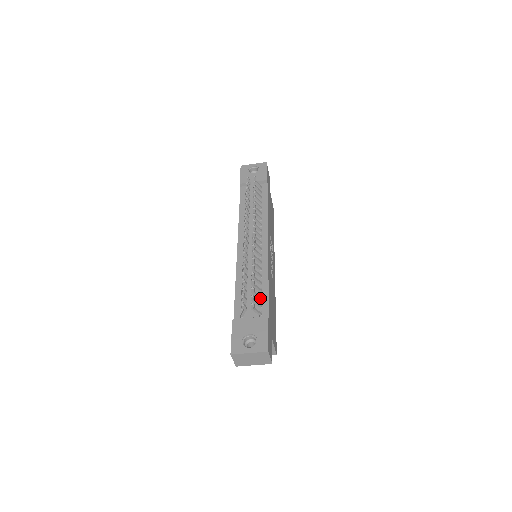
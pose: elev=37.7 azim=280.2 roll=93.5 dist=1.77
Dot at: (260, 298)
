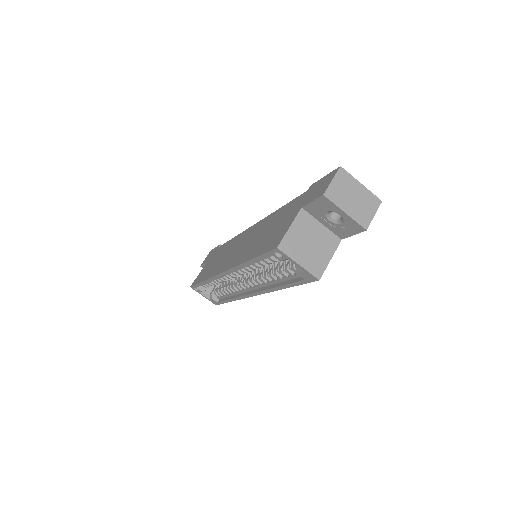
Dot at: occluded
